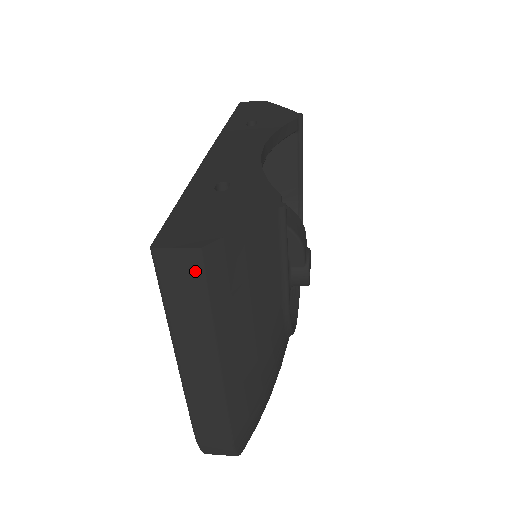
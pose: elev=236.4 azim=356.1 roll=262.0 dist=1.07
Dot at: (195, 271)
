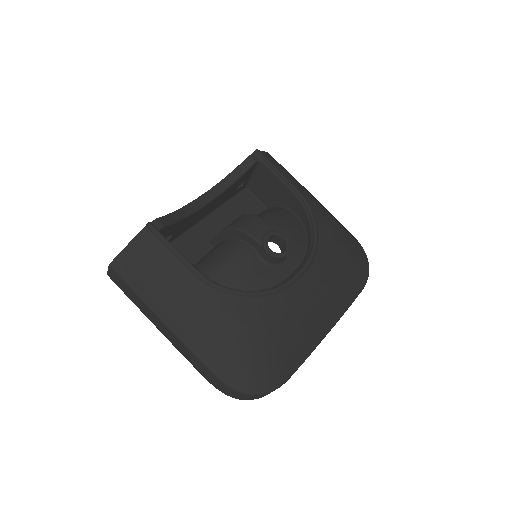
Dot at: (117, 276)
